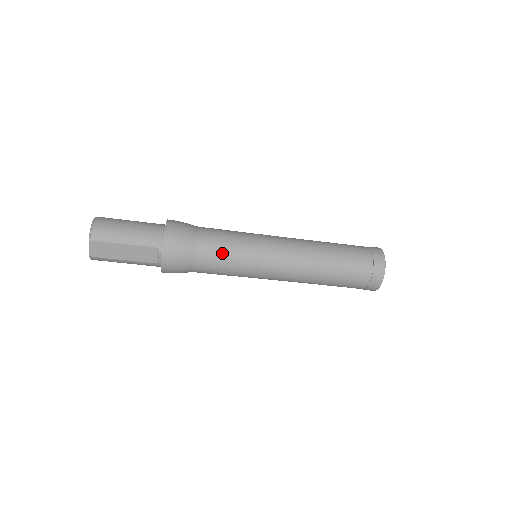
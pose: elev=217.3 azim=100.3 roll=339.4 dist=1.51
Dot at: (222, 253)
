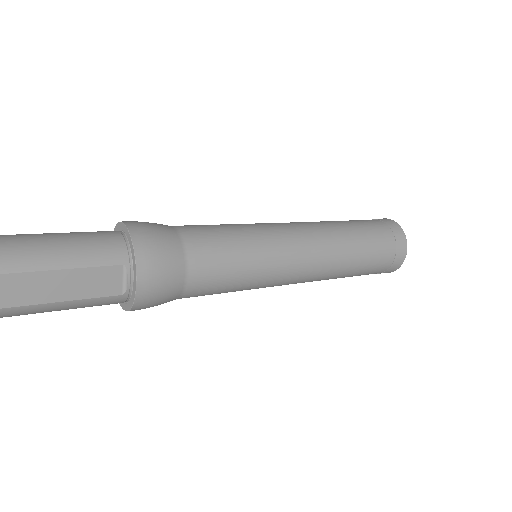
Dot at: (225, 254)
